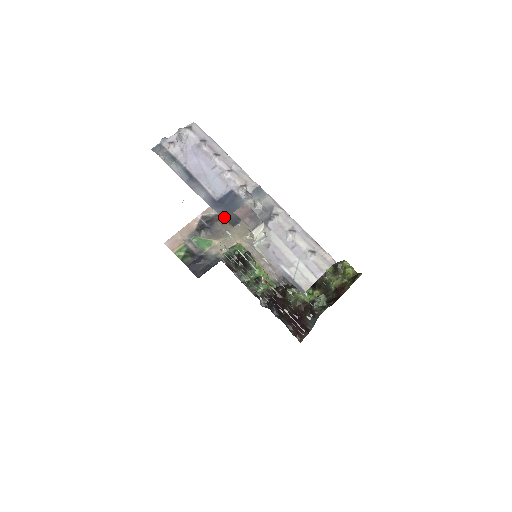
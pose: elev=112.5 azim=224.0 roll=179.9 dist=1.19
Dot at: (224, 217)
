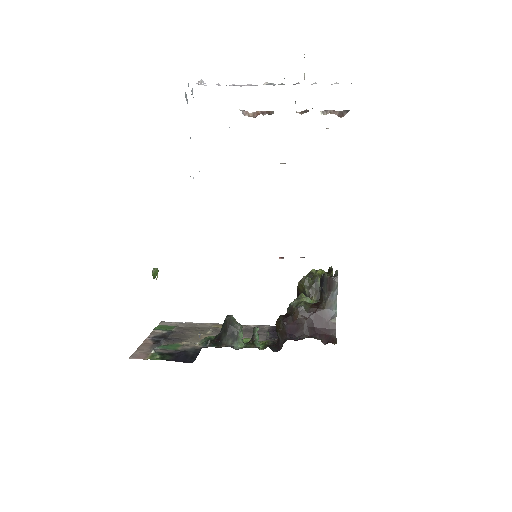
Dot at: occluded
